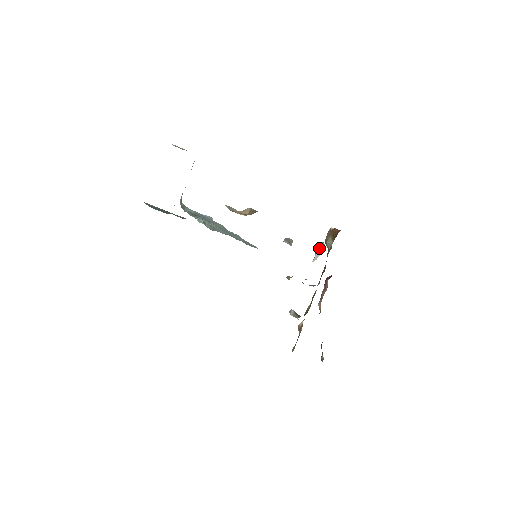
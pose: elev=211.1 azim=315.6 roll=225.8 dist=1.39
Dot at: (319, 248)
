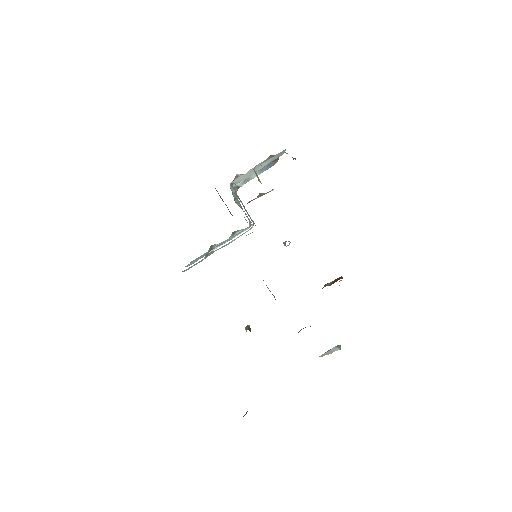
Dot at: (333, 348)
